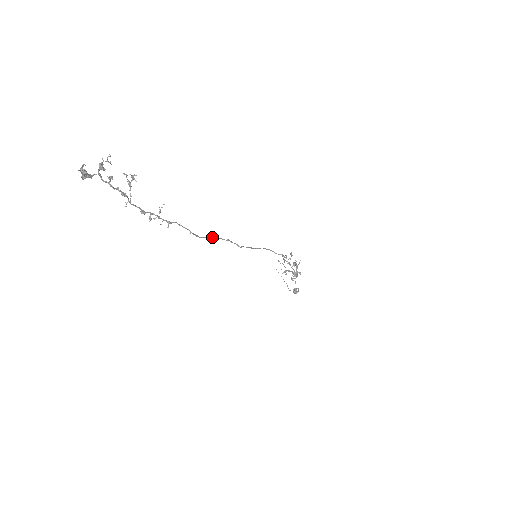
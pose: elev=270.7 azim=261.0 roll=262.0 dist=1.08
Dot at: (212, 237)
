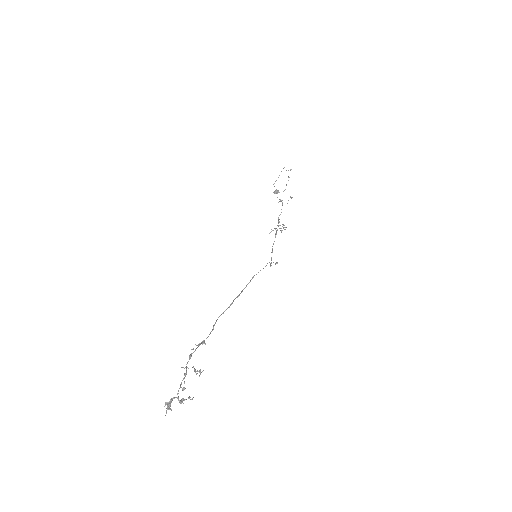
Dot at: occluded
